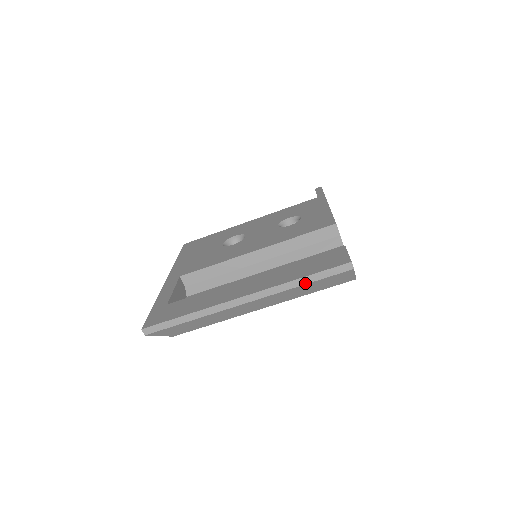
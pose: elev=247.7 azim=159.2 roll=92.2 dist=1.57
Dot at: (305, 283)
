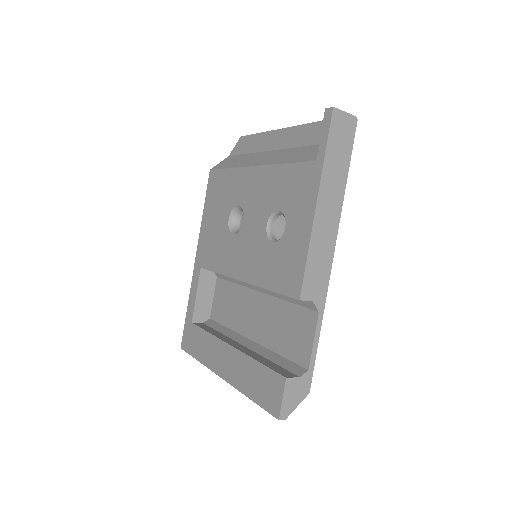
Dot at: occluded
